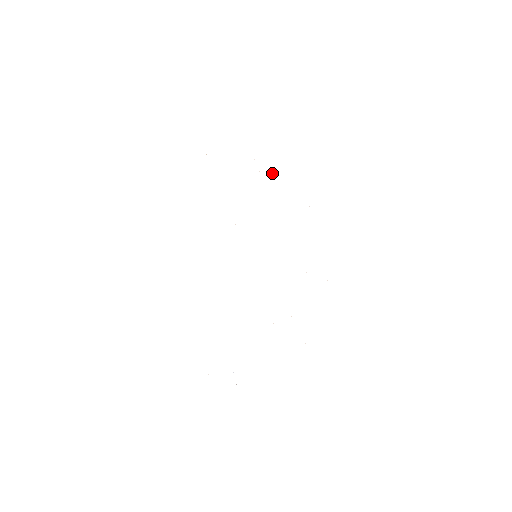
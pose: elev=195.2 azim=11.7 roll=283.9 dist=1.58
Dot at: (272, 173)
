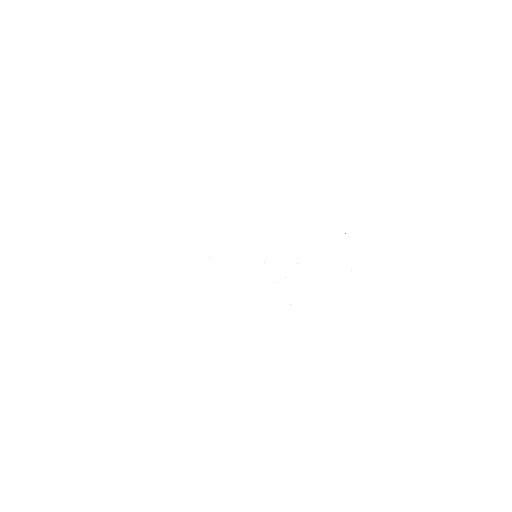
Dot at: occluded
